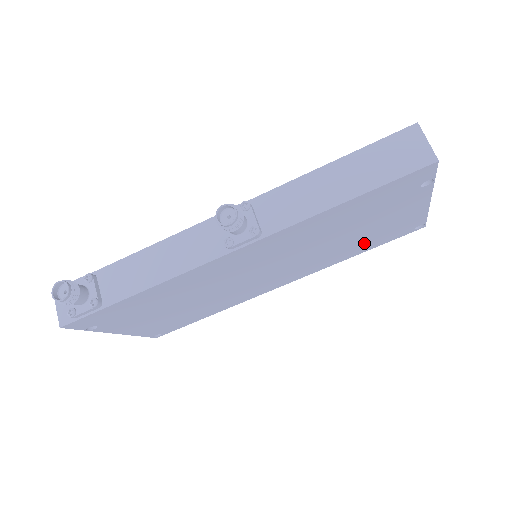
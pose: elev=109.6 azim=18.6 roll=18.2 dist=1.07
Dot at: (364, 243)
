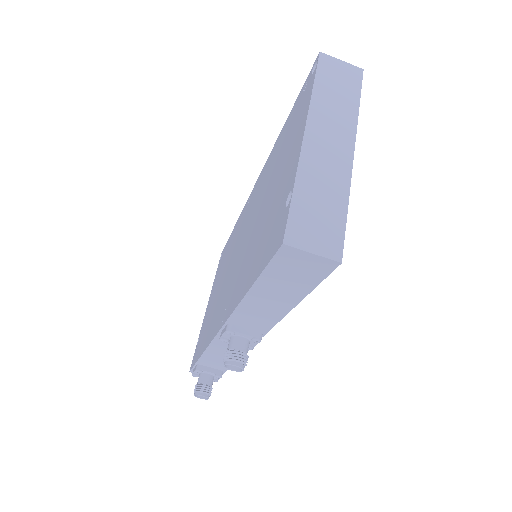
Dot at: occluded
